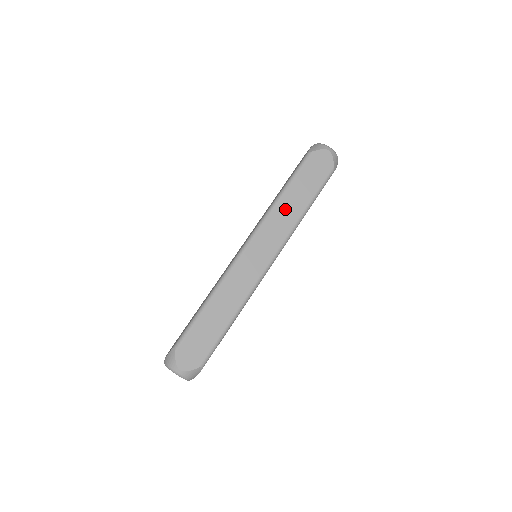
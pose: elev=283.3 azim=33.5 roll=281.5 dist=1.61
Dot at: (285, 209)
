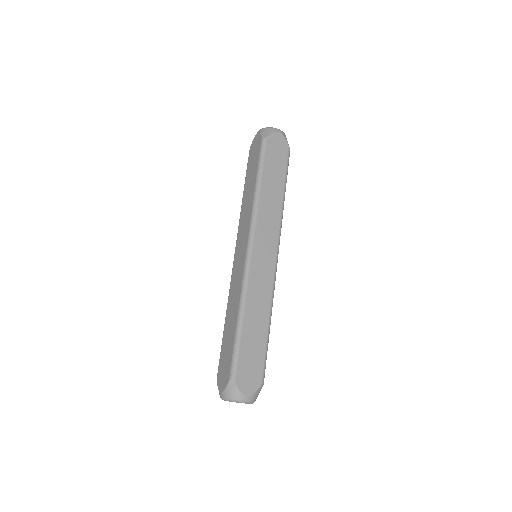
Dot at: (268, 201)
